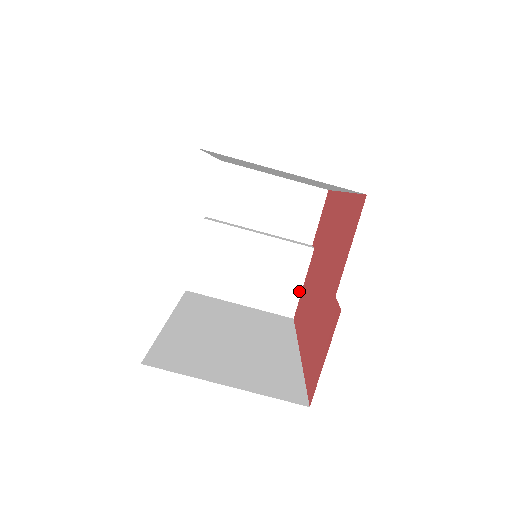
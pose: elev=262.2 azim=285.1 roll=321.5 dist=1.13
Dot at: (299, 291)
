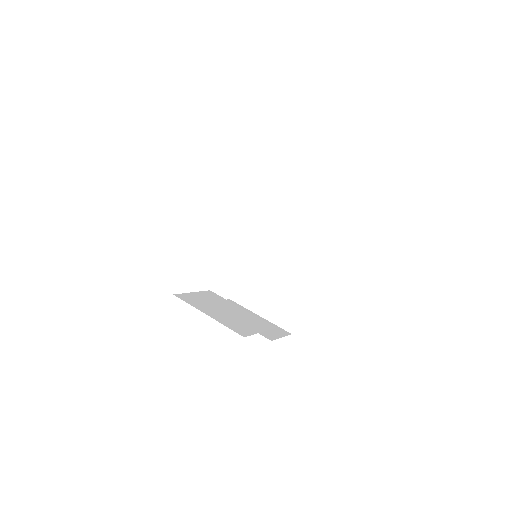
Dot at: (256, 332)
